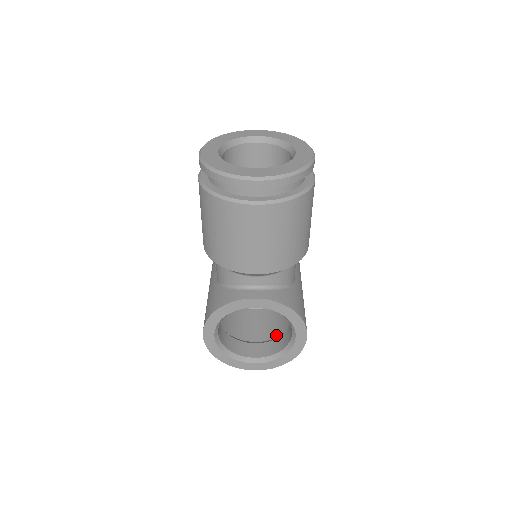
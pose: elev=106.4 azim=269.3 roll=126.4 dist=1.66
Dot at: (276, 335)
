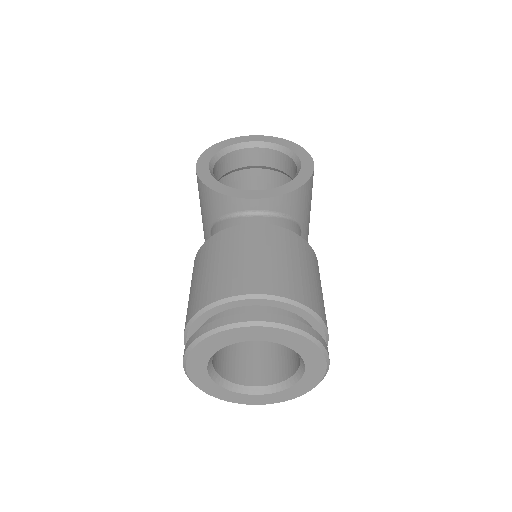
Dot at: occluded
